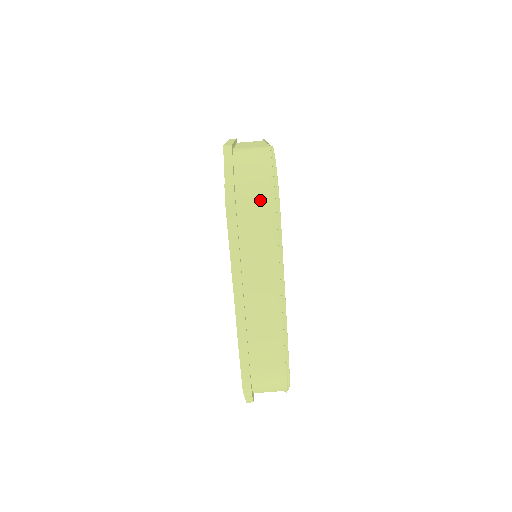
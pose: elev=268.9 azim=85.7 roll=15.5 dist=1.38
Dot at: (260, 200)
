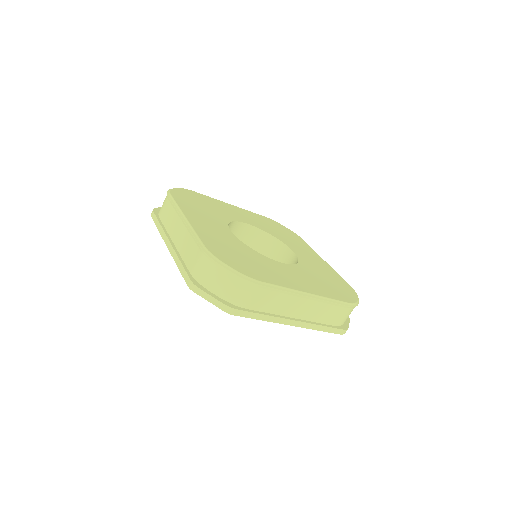
Dot at: (244, 291)
